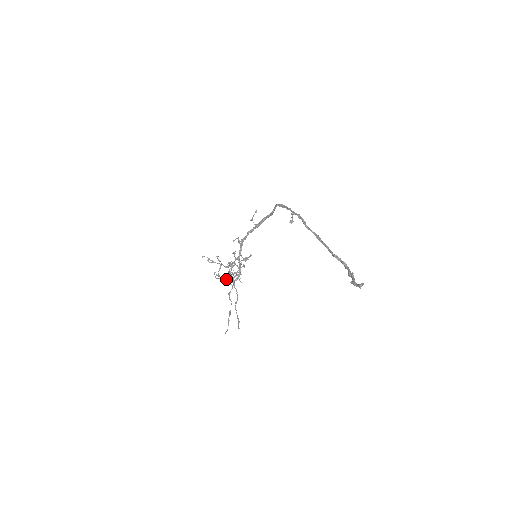
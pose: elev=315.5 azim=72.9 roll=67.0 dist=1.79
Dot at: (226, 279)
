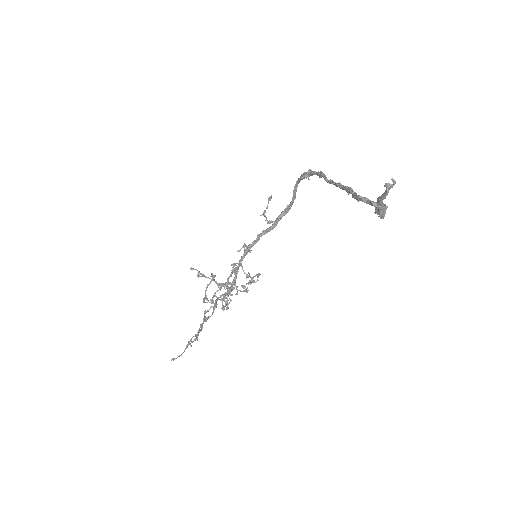
Dot at: (212, 297)
